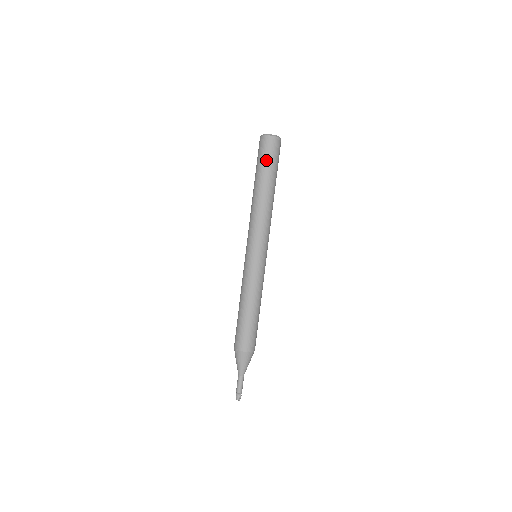
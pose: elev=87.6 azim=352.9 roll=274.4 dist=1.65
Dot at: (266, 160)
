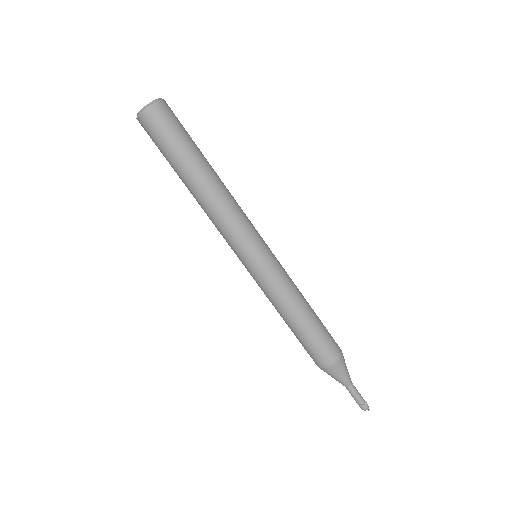
Dot at: (174, 138)
